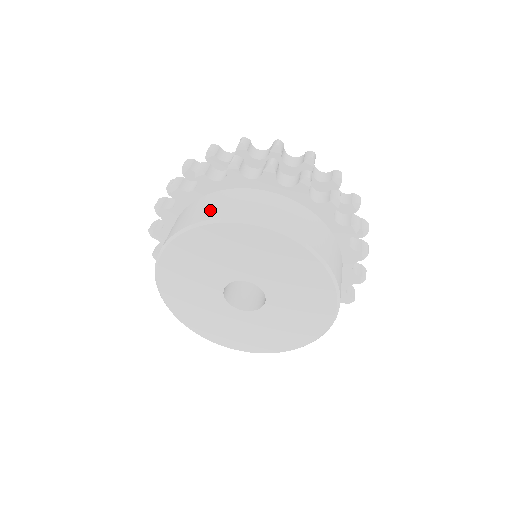
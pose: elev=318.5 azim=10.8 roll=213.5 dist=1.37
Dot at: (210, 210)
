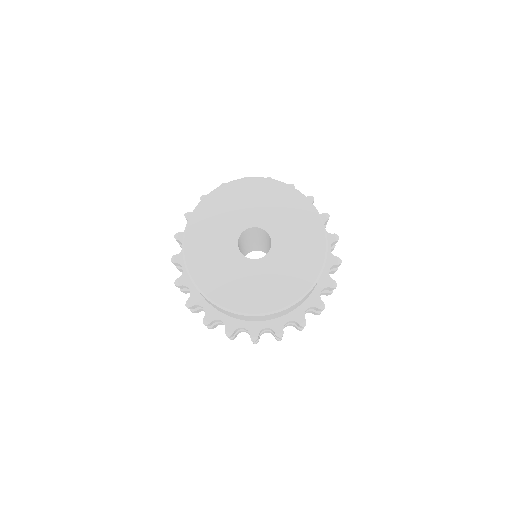
Dot at: occluded
